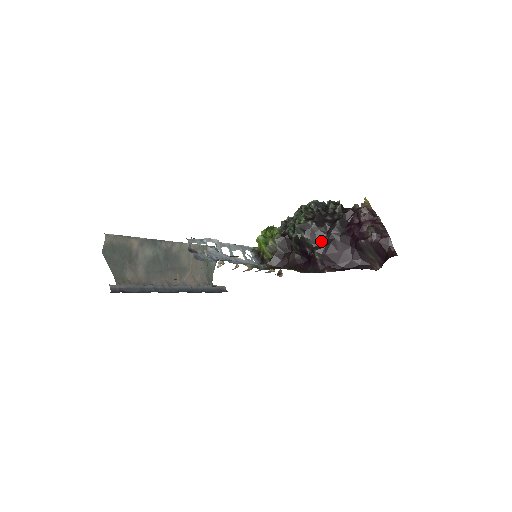
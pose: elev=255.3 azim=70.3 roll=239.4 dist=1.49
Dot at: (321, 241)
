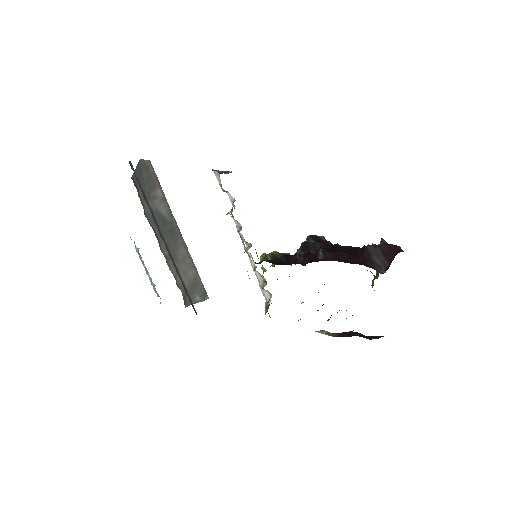
Dot at: (328, 248)
